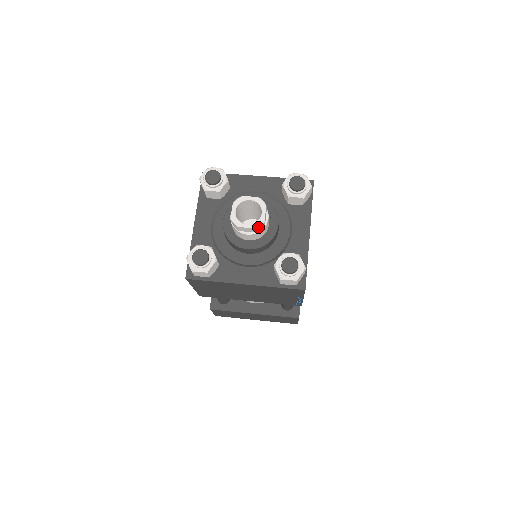
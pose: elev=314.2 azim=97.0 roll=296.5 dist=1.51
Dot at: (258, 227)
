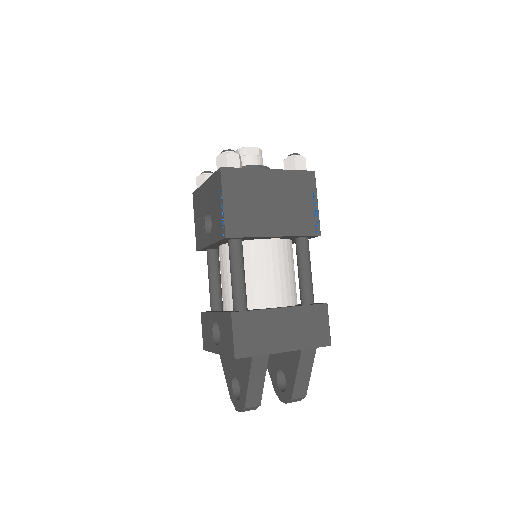
Dot at: (259, 149)
